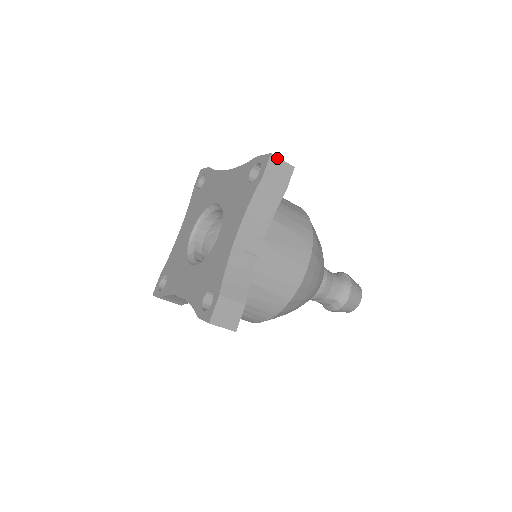
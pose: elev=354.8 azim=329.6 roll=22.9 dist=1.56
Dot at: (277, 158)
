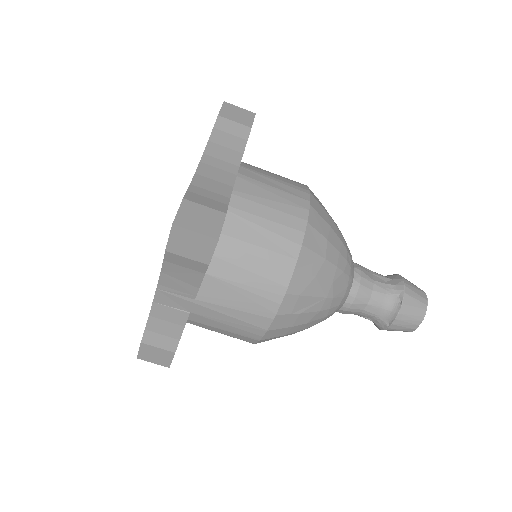
Dot at: (184, 229)
